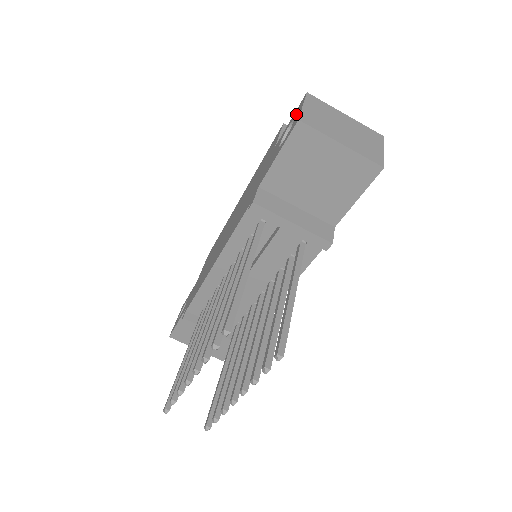
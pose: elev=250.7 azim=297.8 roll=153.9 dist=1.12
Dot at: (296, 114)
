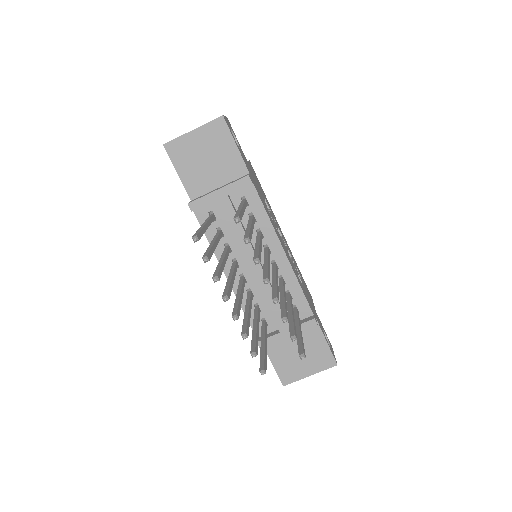
Dot at: occluded
